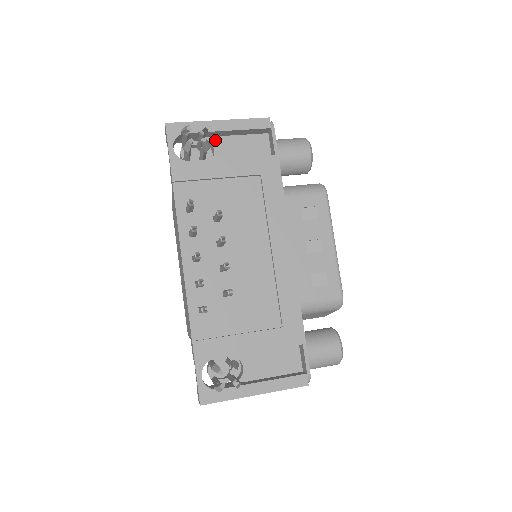
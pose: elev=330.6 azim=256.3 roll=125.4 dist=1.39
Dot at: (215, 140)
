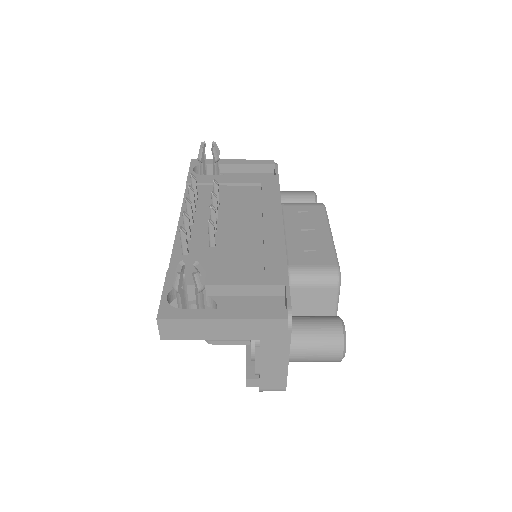
Dot at: occluded
